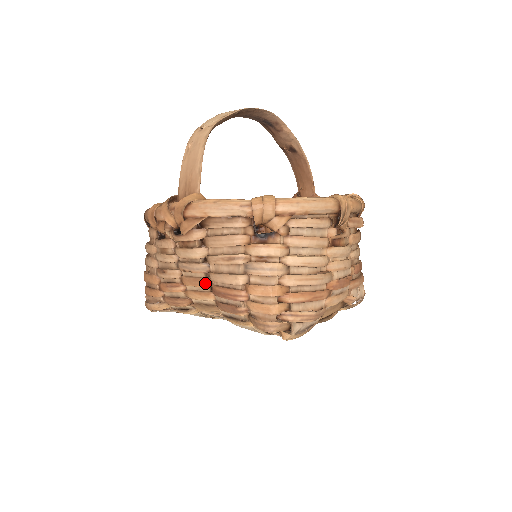
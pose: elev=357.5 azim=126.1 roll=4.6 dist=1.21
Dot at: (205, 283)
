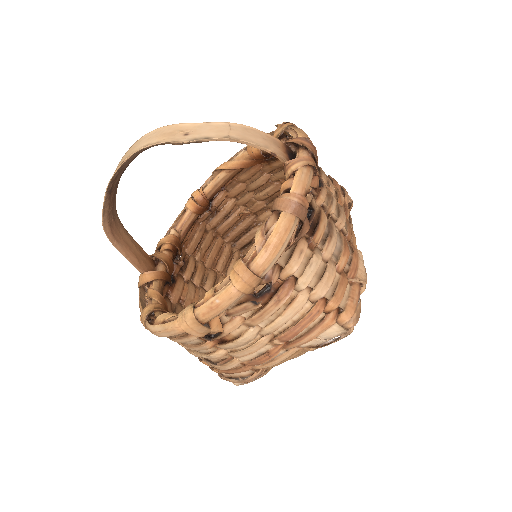
Dot at: occluded
